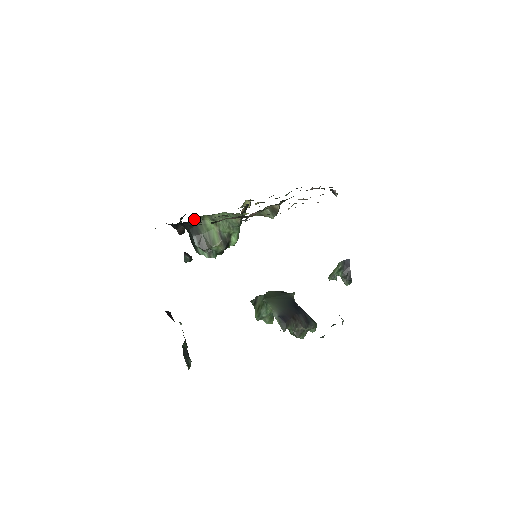
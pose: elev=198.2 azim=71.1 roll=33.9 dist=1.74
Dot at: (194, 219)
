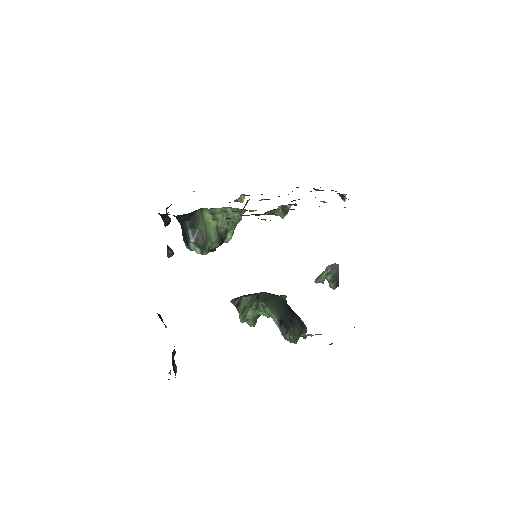
Dot at: (193, 211)
